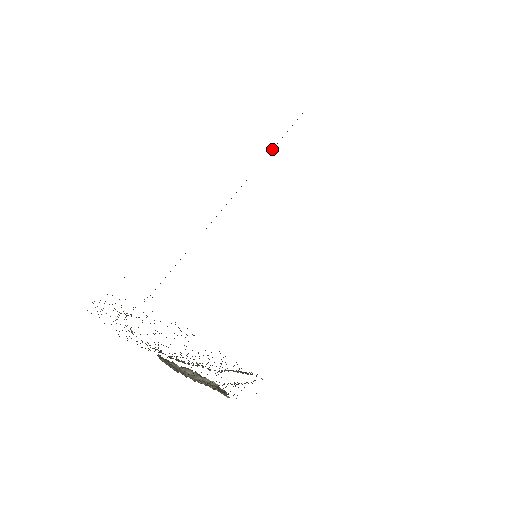
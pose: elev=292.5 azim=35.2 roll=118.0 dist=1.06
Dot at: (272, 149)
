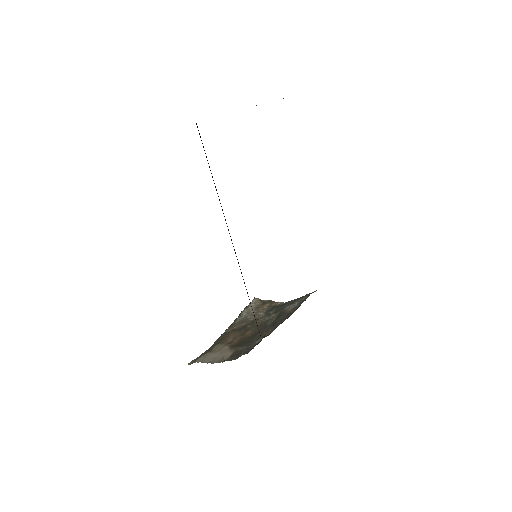
Dot at: (222, 209)
